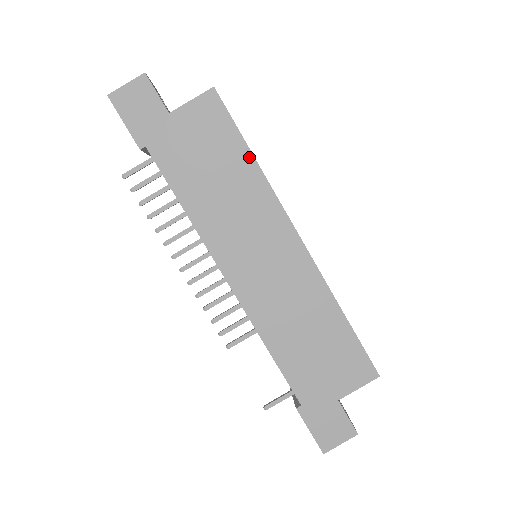
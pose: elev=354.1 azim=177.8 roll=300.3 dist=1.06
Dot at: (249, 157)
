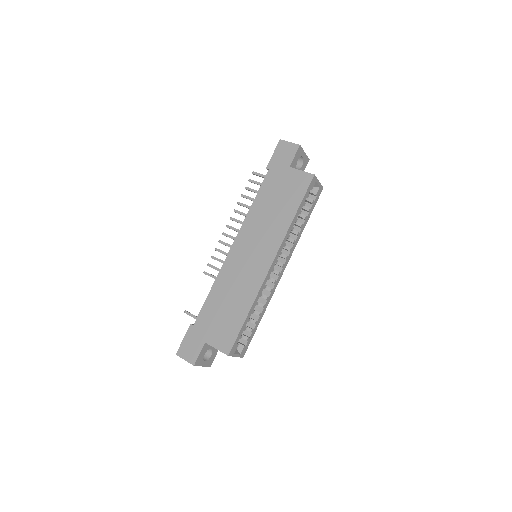
Dot at: (294, 213)
